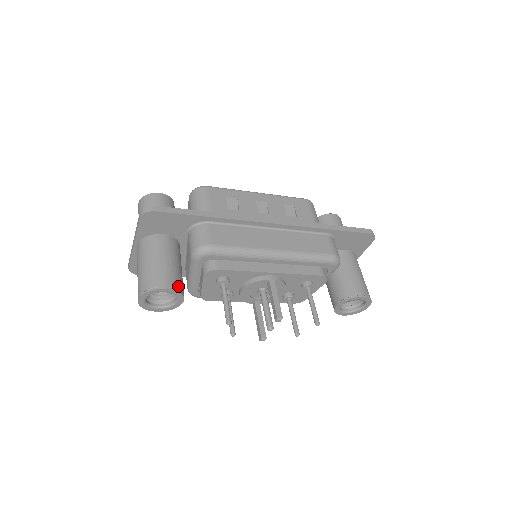
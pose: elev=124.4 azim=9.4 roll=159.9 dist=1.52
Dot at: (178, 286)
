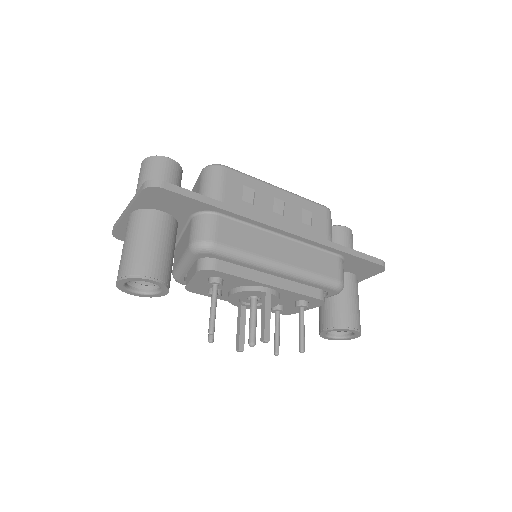
Dot at: (166, 278)
